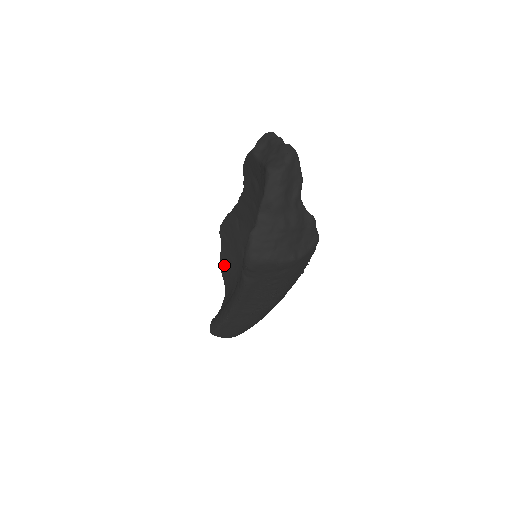
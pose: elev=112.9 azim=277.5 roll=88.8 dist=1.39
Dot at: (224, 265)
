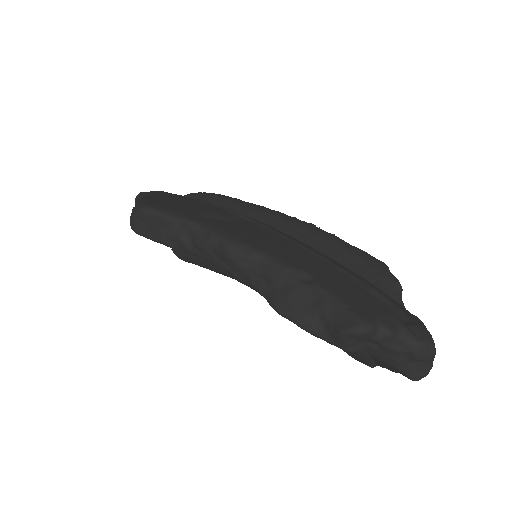
Dot at: occluded
